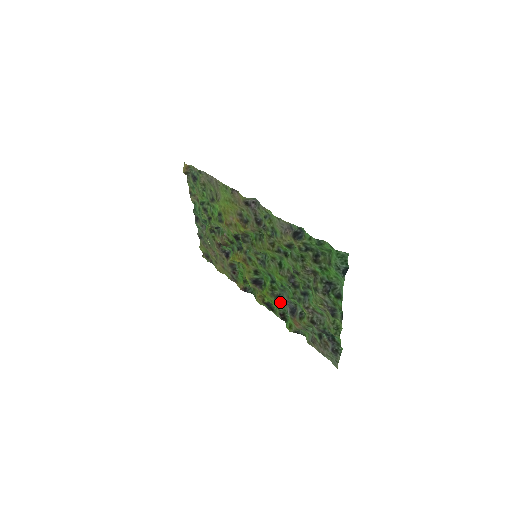
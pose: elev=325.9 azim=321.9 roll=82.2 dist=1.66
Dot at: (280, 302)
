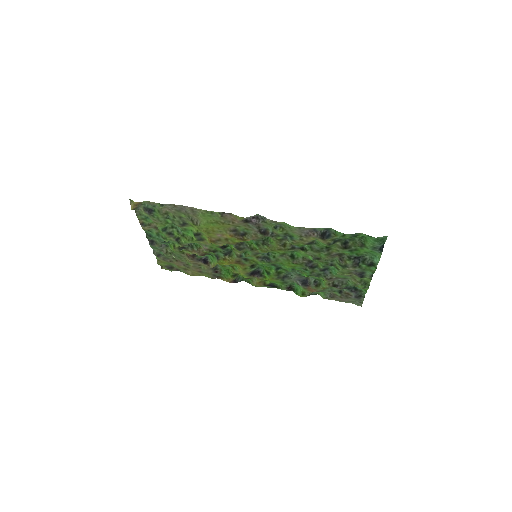
Dot at: (288, 280)
